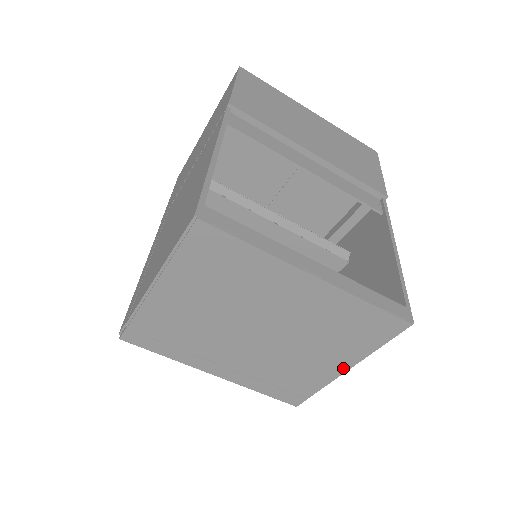
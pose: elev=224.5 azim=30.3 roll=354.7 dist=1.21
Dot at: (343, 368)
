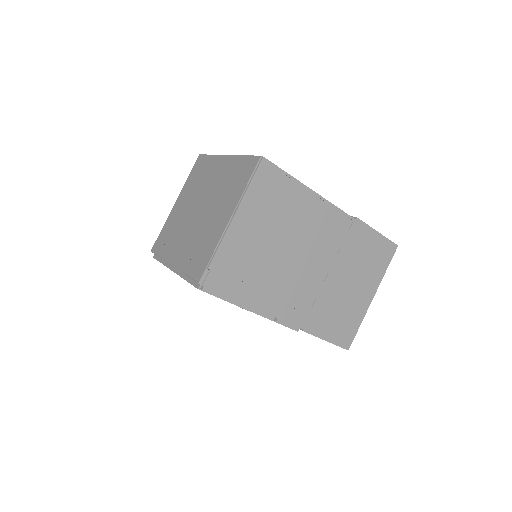
Dot at: (229, 218)
